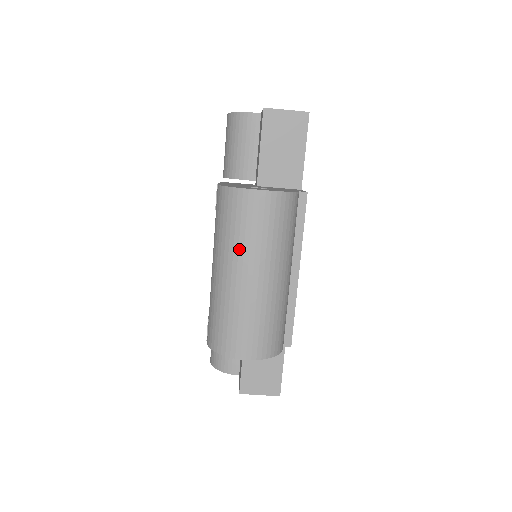
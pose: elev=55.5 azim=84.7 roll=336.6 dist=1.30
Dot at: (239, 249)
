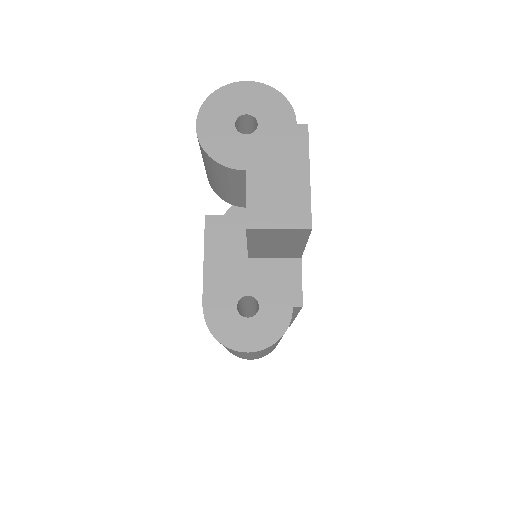
Dot at: occluded
